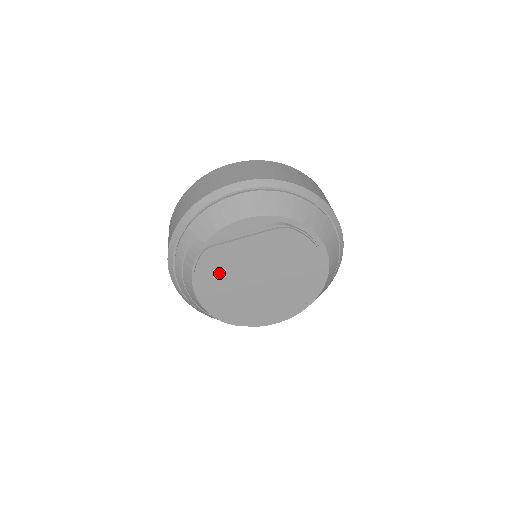
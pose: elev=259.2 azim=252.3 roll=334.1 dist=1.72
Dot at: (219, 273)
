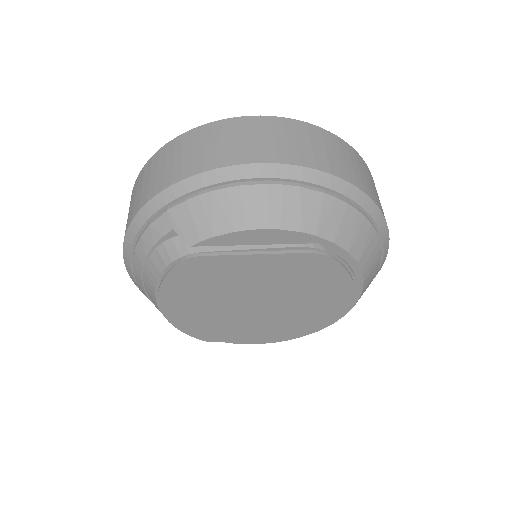
Dot at: (200, 287)
